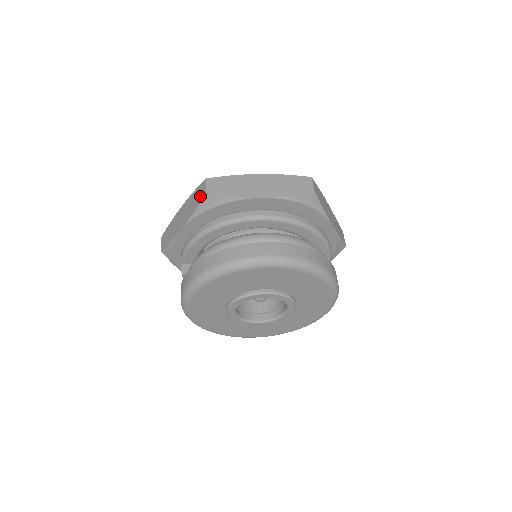
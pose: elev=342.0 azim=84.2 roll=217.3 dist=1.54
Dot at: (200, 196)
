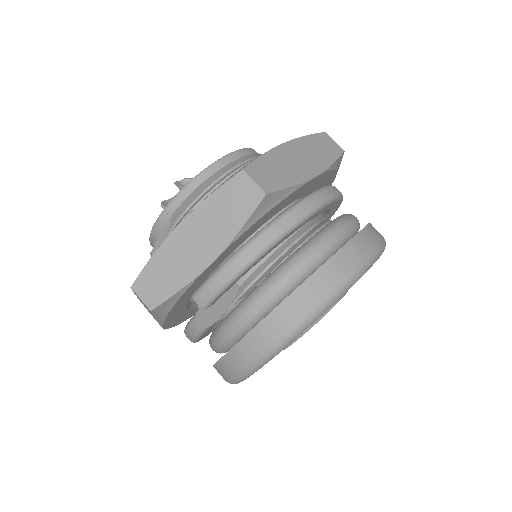
Dot at: (246, 200)
